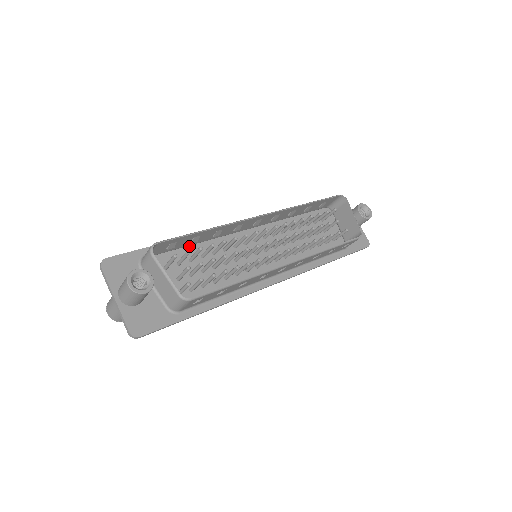
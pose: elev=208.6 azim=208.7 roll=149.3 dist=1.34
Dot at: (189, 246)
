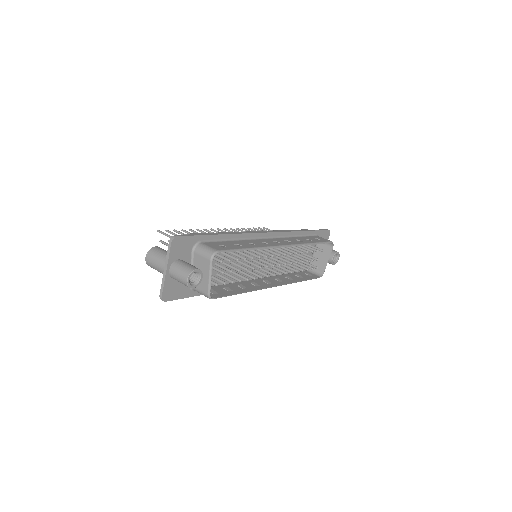
Dot at: (227, 241)
